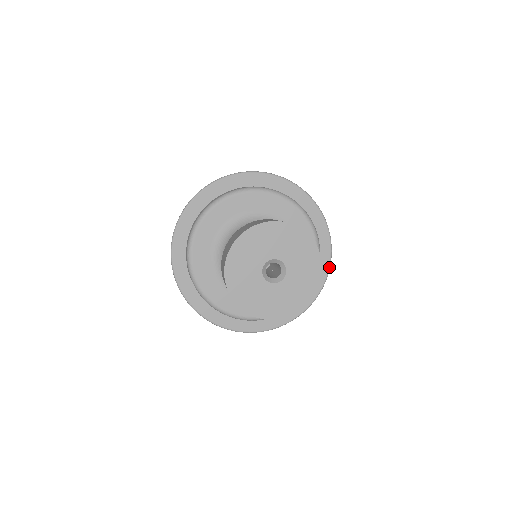
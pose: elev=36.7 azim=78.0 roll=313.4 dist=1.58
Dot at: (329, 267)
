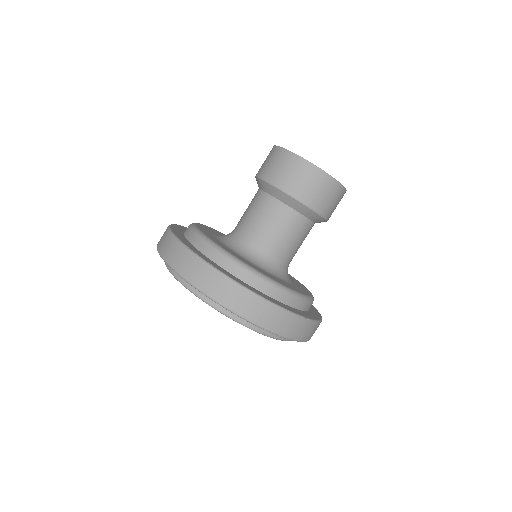
Dot at: occluded
